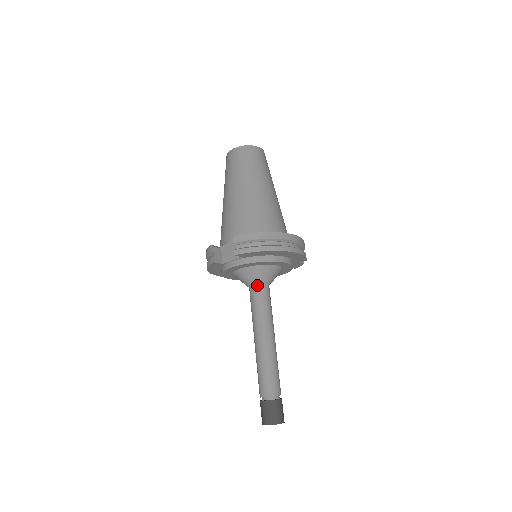
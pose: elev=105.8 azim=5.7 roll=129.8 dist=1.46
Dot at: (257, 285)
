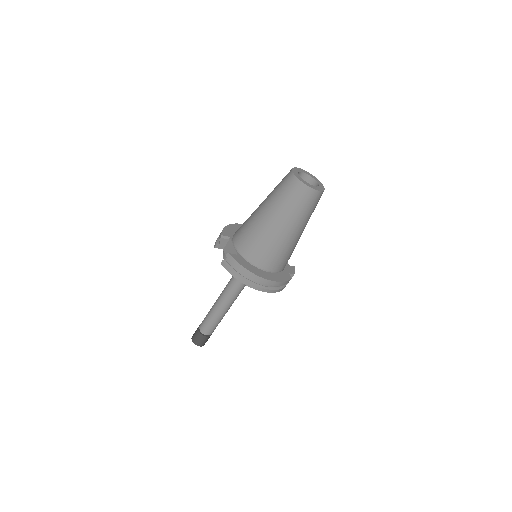
Dot at: occluded
